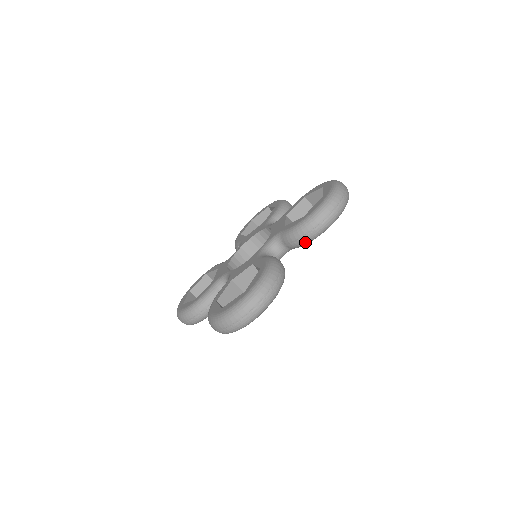
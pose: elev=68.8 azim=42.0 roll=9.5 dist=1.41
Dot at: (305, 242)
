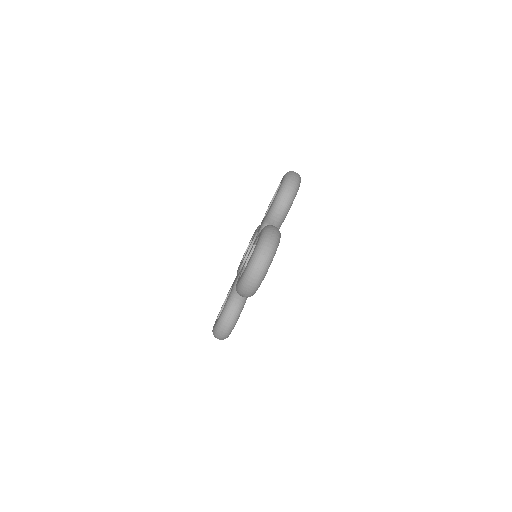
Dot at: (284, 212)
